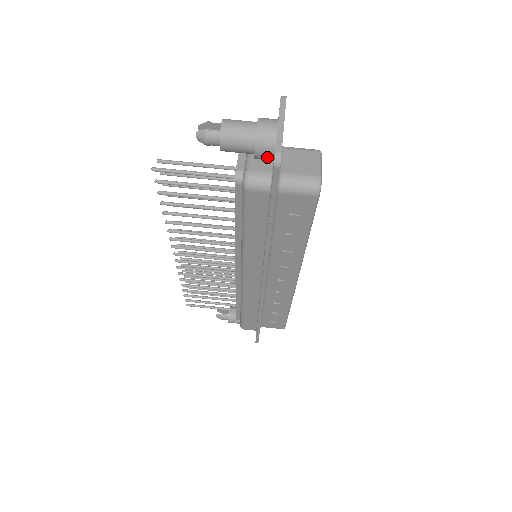
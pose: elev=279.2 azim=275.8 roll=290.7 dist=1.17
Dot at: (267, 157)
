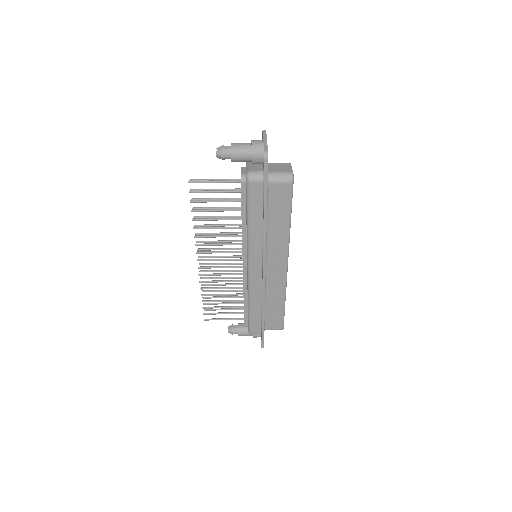
Dot at: (259, 160)
